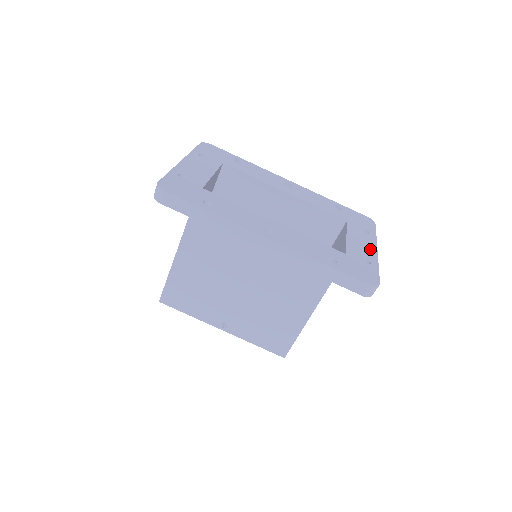
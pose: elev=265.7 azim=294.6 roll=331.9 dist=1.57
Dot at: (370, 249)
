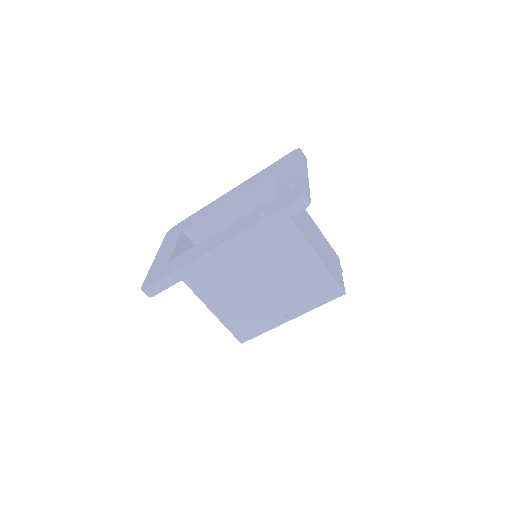
Dot at: (295, 173)
